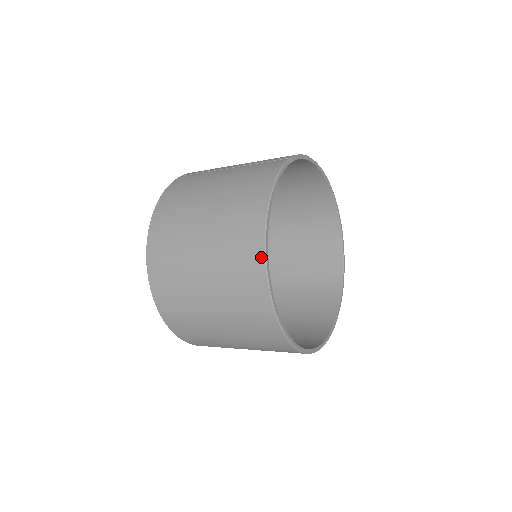
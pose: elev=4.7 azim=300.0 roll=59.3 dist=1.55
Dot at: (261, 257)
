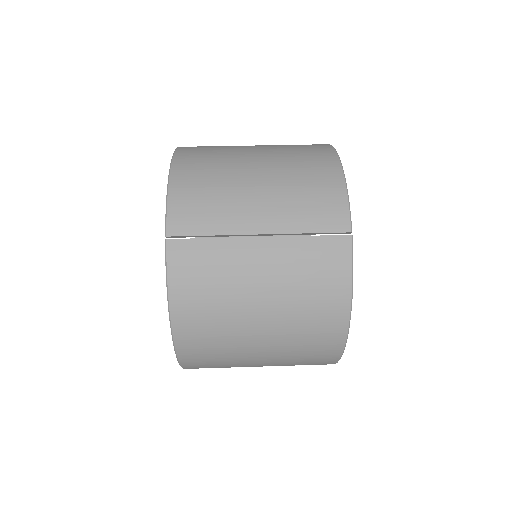
Dot at: (337, 358)
